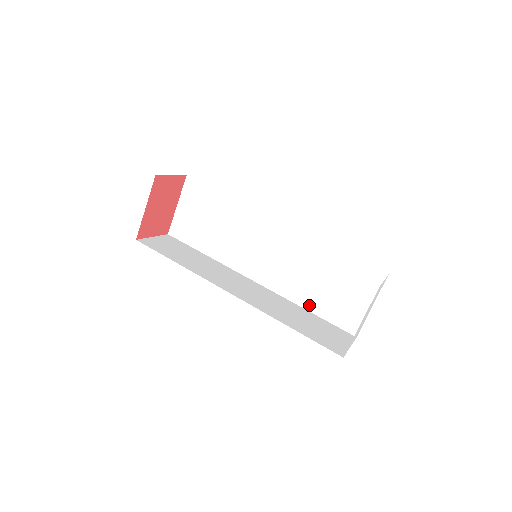
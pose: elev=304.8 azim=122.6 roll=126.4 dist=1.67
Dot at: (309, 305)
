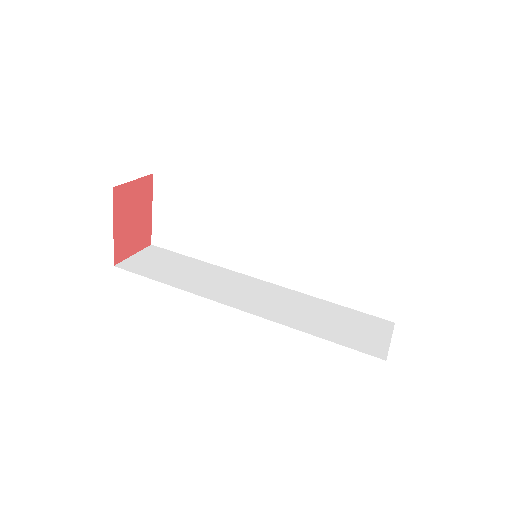
Dot at: (331, 296)
